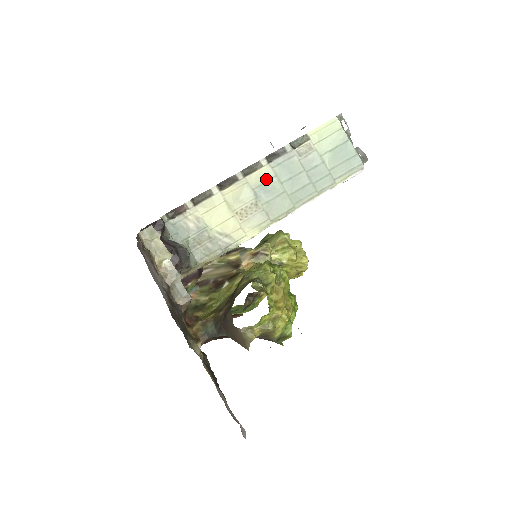
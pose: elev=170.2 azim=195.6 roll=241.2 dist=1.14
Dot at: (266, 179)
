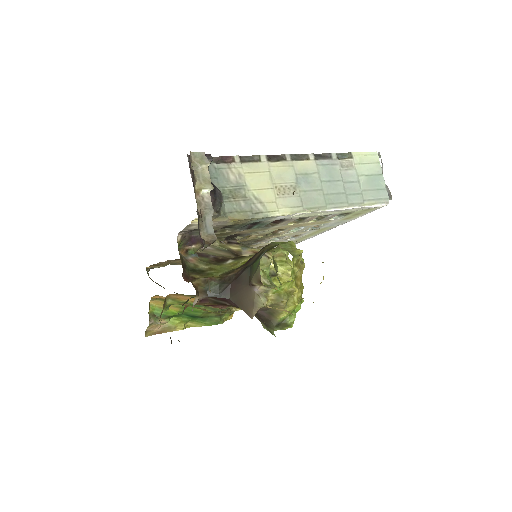
Dot at: (309, 171)
